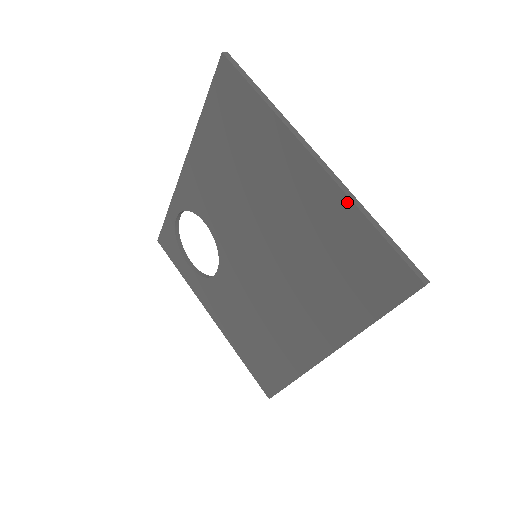
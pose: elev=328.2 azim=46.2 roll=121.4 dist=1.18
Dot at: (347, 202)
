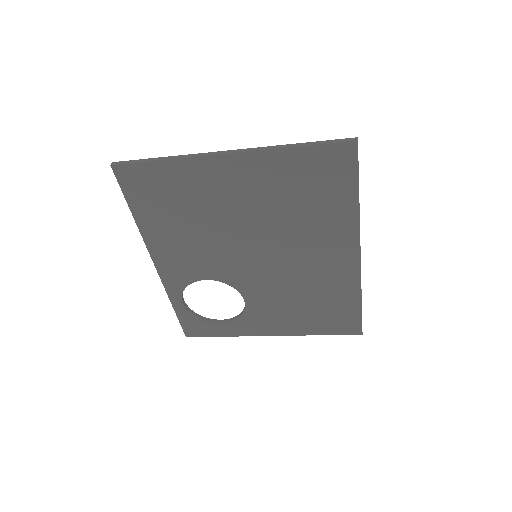
Dot at: (270, 153)
